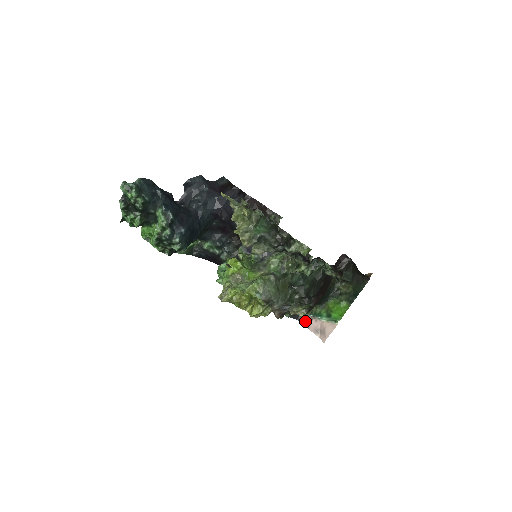
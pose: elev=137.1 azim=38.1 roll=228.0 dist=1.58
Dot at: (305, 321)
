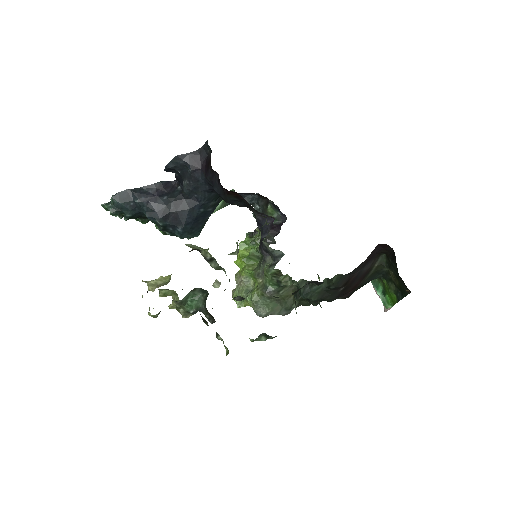
Dot at: occluded
